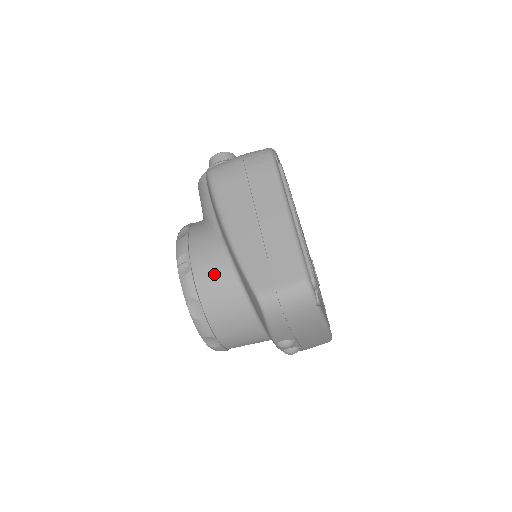
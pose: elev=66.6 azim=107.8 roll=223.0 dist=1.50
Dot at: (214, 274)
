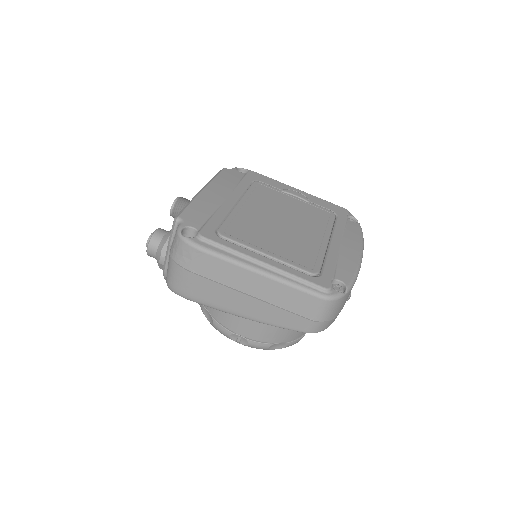
Dot at: (262, 329)
